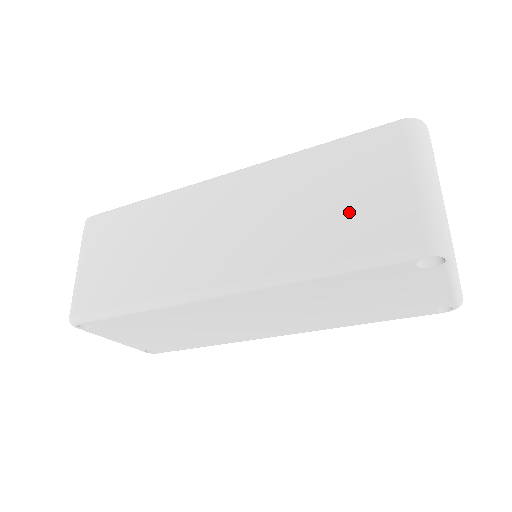
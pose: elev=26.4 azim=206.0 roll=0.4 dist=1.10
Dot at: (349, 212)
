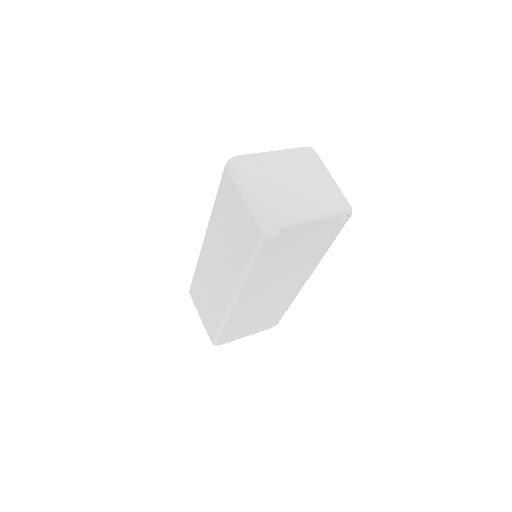
Dot at: (238, 232)
